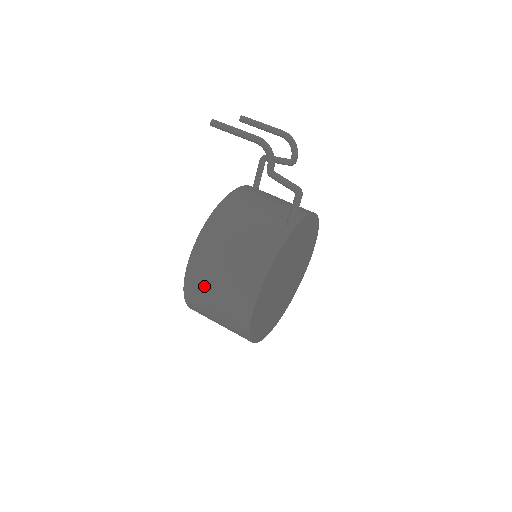
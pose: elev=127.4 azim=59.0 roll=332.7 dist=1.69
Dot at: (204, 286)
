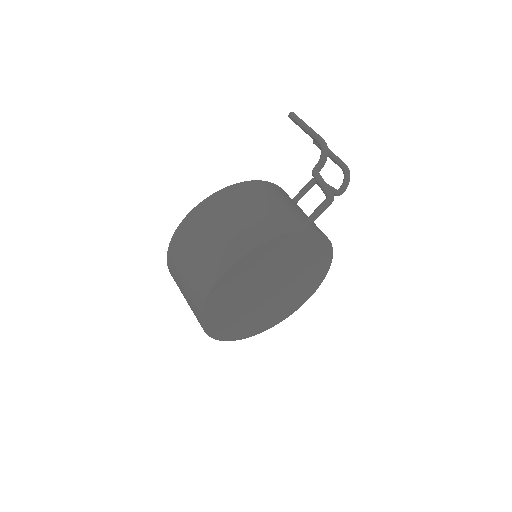
Dot at: (195, 234)
